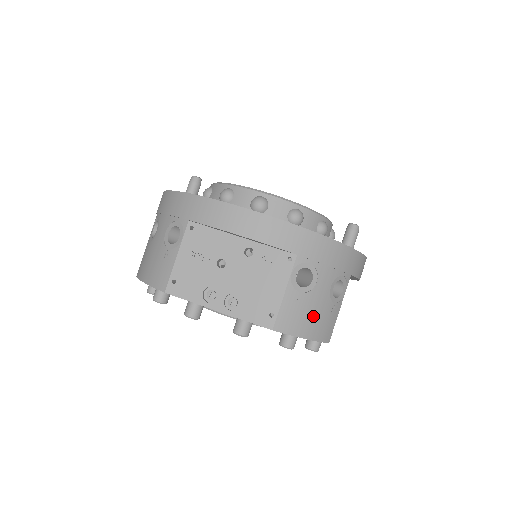
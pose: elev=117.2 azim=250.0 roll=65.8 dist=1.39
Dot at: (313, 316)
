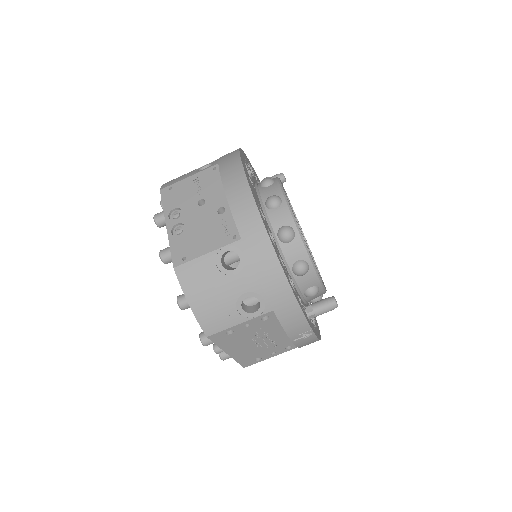
Dot at: (210, 295)
